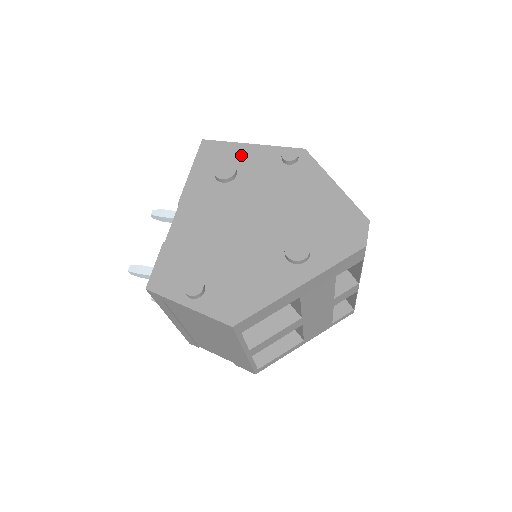
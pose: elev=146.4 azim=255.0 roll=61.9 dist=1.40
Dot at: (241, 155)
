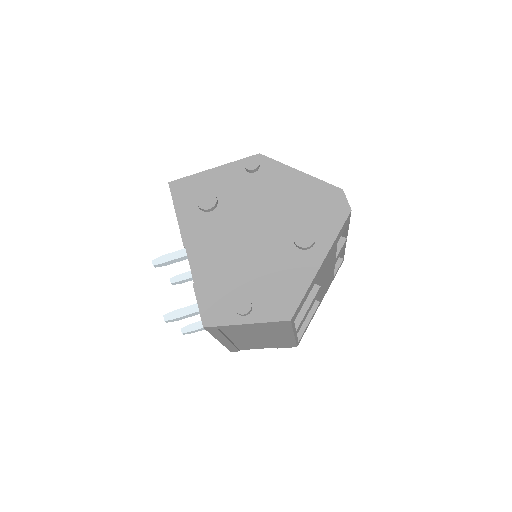
Dot at: (210, 181)
